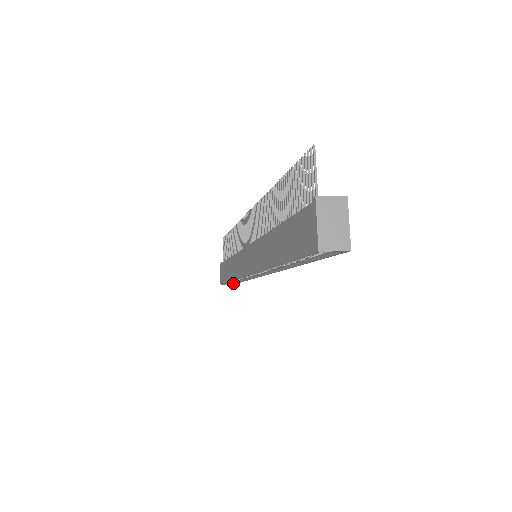
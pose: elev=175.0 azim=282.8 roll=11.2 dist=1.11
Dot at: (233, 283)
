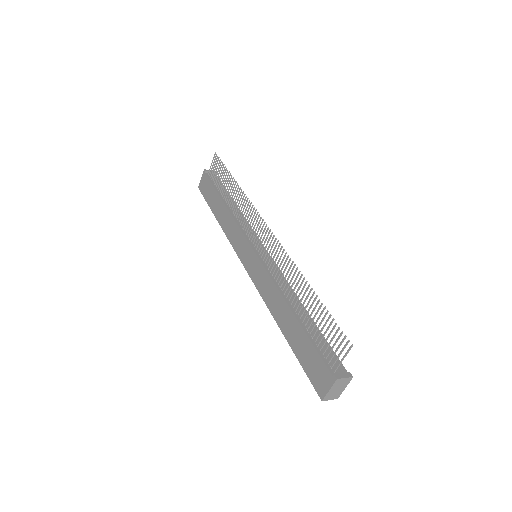
Dot at: occluded
